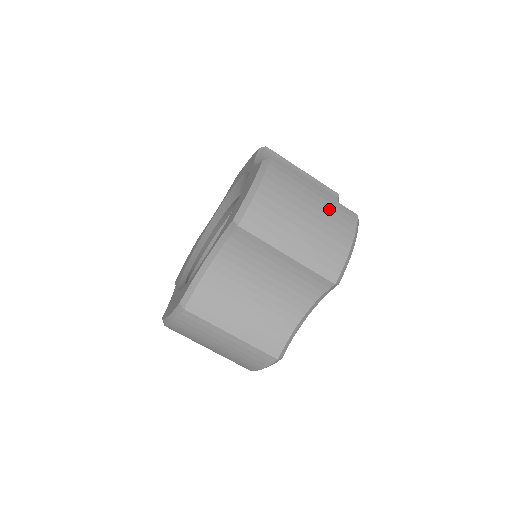
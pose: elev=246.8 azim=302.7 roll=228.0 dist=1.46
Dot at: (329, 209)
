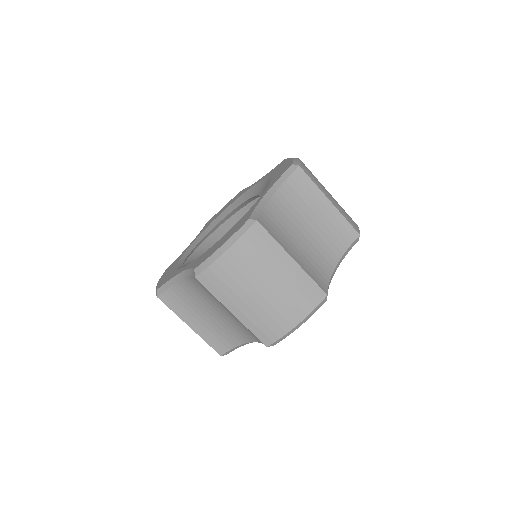
Dot at: (293, 286)
